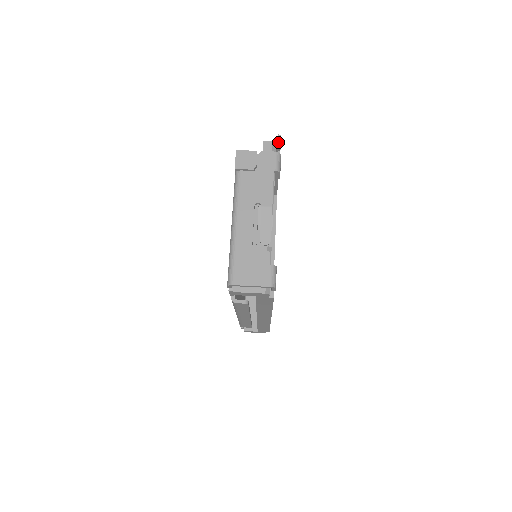
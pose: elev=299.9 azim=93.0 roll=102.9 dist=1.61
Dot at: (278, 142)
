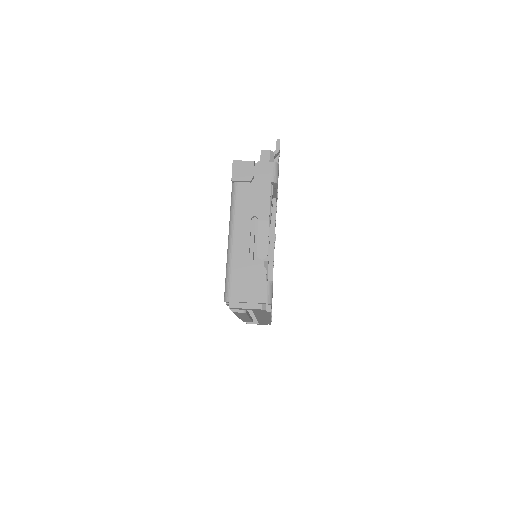
Dot at: (277, 147)
